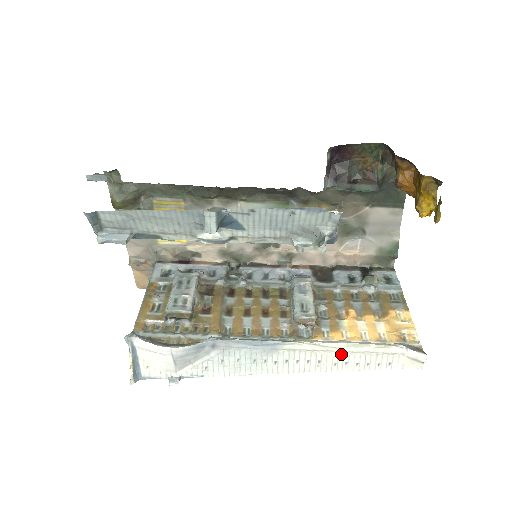
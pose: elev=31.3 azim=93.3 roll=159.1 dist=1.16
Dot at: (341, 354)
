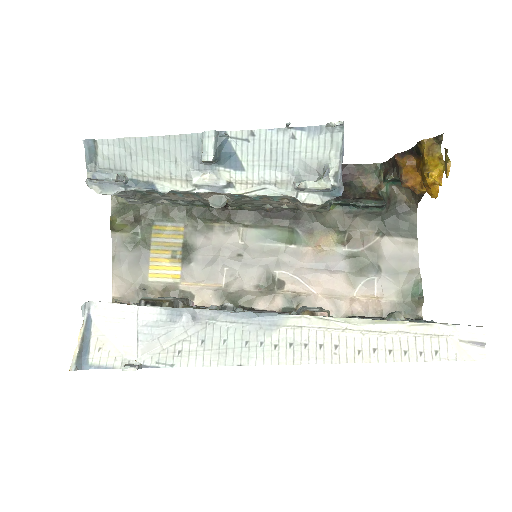
Dot at: (365, 335)
